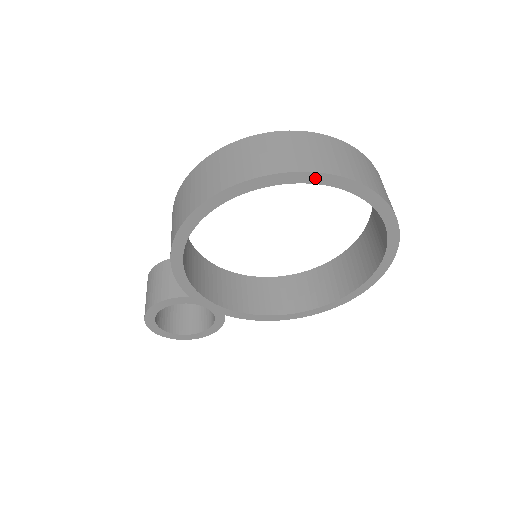
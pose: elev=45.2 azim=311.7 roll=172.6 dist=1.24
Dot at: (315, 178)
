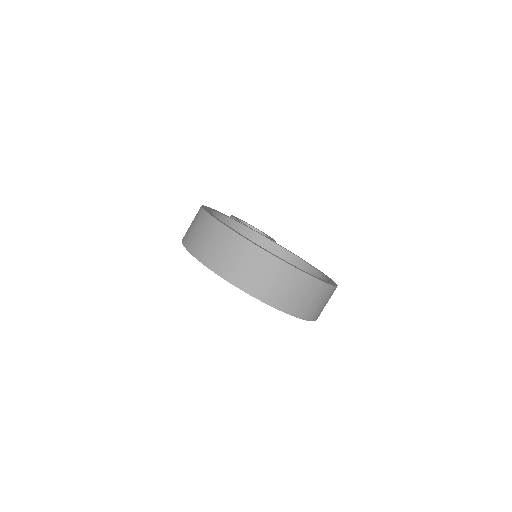
Dot at: (215, 271)
